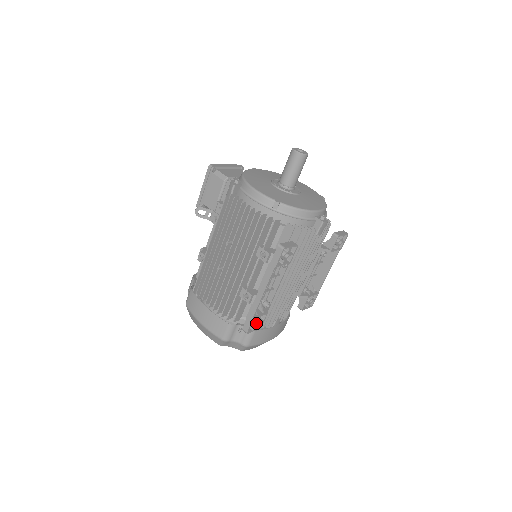
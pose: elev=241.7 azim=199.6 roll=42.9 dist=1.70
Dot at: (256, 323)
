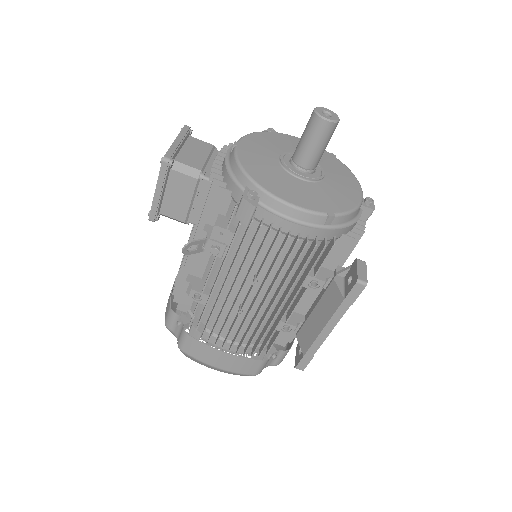
Dot at: occluded
